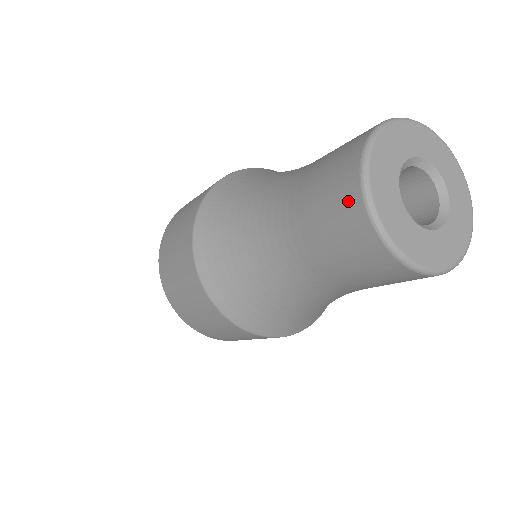
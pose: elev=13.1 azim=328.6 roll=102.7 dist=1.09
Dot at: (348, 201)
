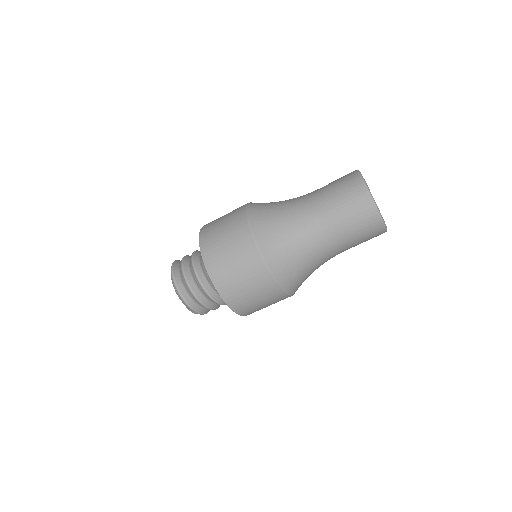
Dot at: occluded
